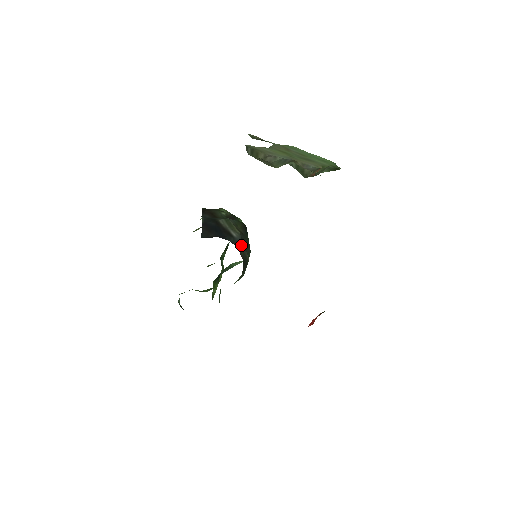
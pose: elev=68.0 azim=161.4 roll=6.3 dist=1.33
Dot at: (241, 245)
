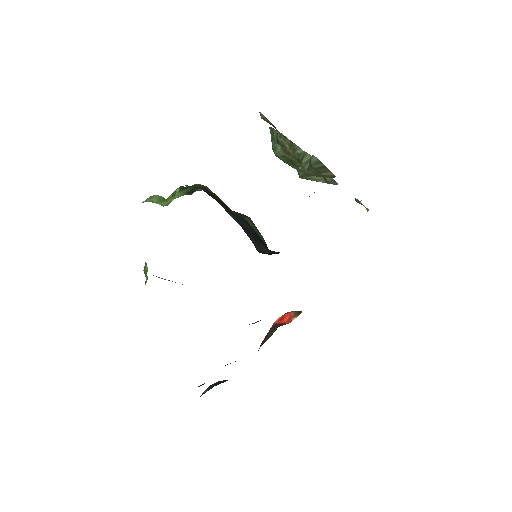
Dot at: occluded
